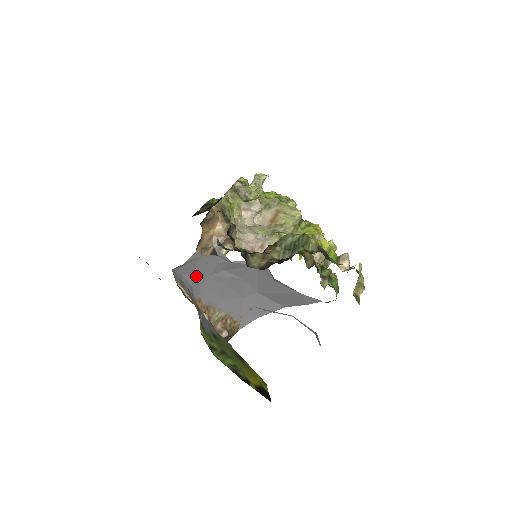
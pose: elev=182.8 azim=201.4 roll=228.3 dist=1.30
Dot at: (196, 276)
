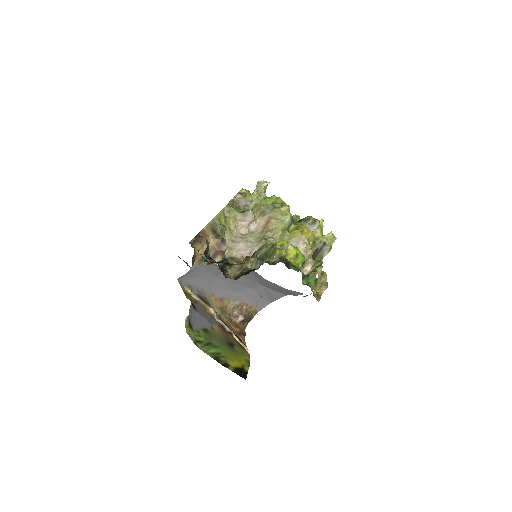
Dot at: (203, 279)
